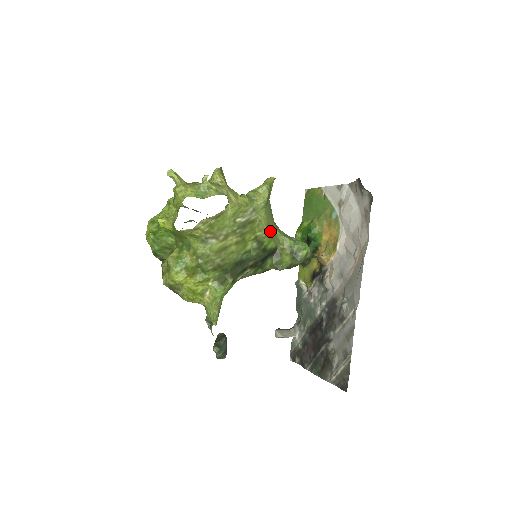
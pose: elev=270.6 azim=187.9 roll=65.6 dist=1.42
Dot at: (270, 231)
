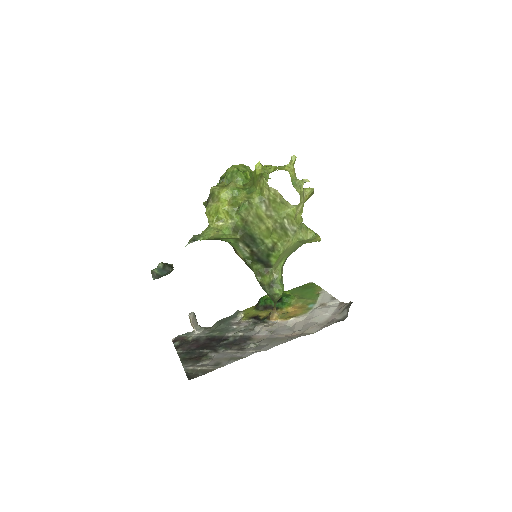
Dot at: (283, 254)
